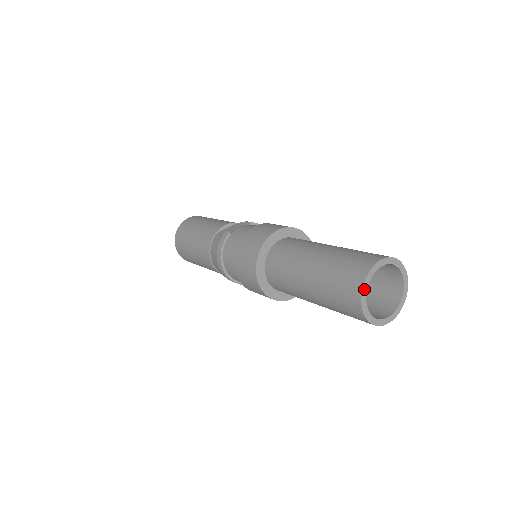
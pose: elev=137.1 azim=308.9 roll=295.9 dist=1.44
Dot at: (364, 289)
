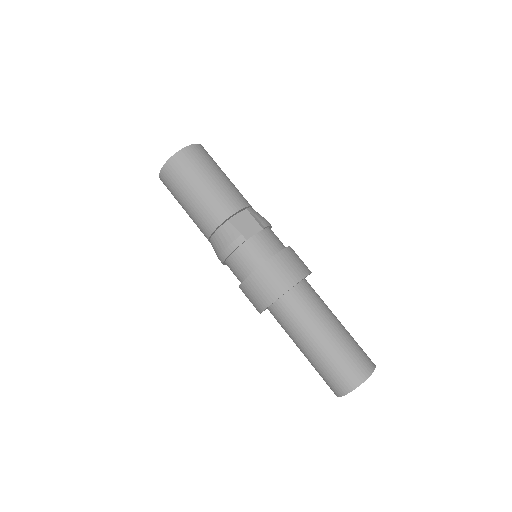
Dot at: occluded
